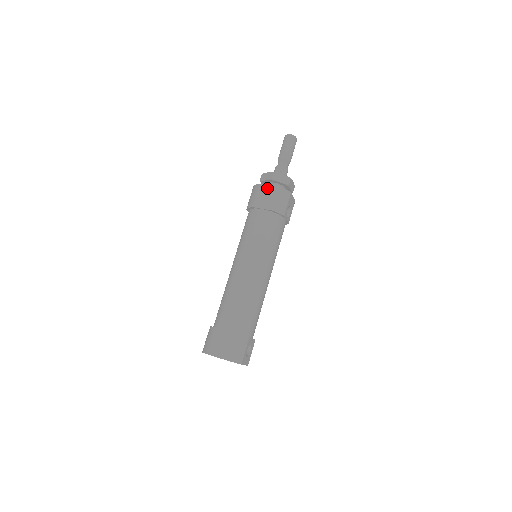
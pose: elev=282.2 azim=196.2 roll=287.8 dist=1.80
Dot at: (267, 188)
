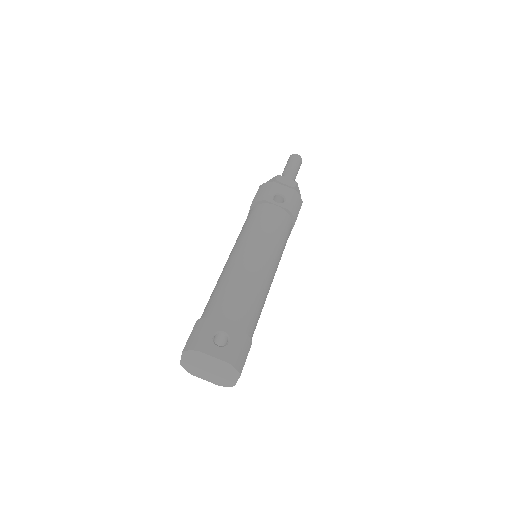
Dot at: occluded
